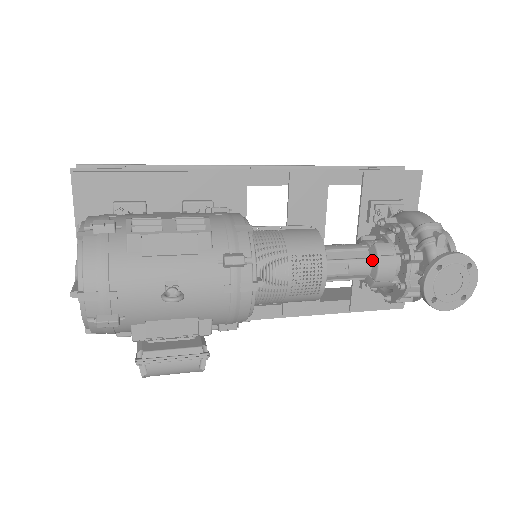
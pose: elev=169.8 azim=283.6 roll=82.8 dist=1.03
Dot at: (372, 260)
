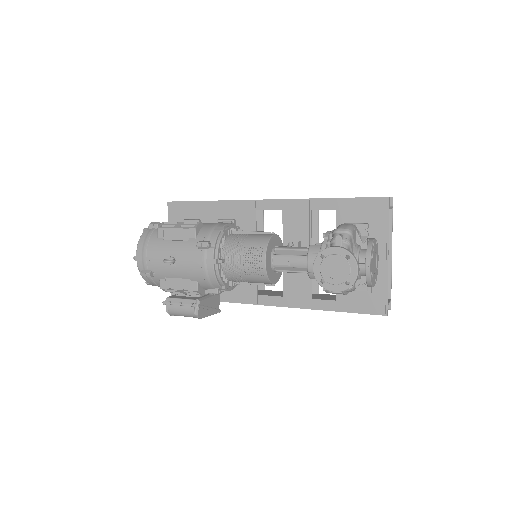
Dot at: (307, 257)
